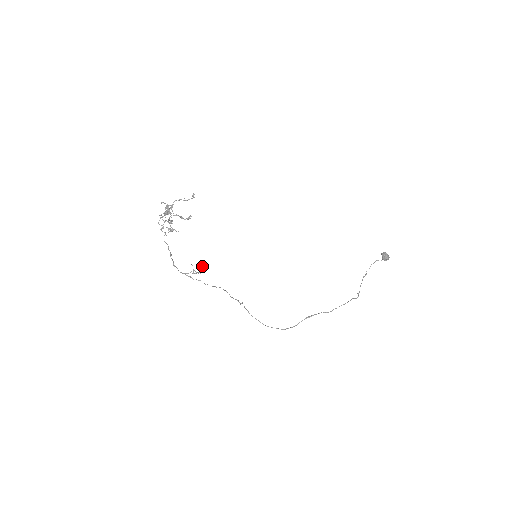
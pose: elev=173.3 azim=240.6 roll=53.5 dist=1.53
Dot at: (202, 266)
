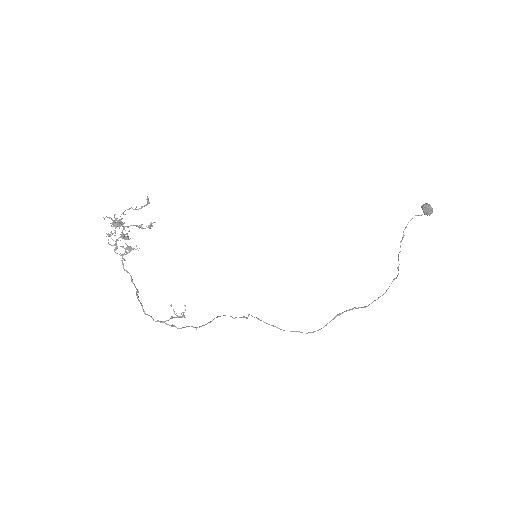
Dot at: (185, 306)
